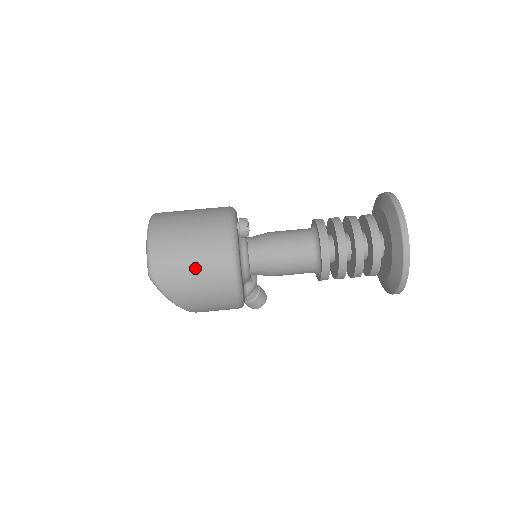
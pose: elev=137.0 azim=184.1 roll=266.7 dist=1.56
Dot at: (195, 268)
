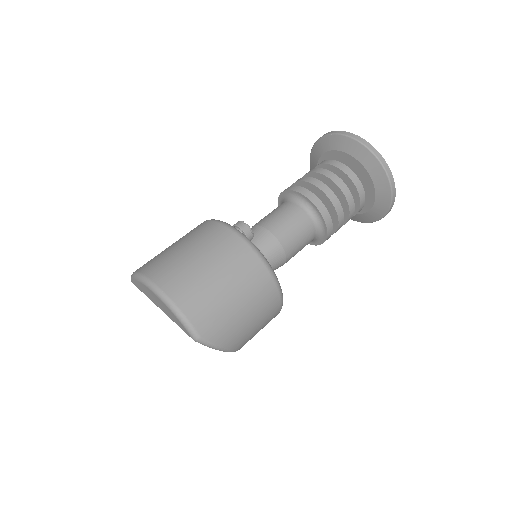
Dot at: (237, 299)
